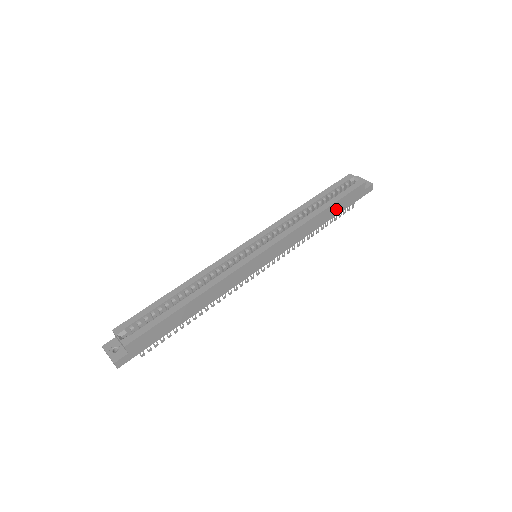
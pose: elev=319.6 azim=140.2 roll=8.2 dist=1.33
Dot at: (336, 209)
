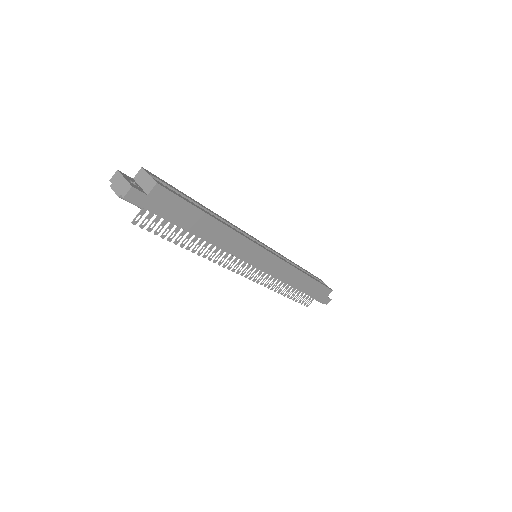
Dot at: (311, 288)
